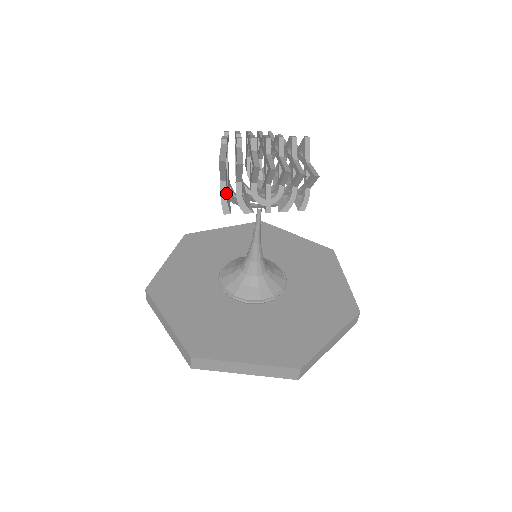
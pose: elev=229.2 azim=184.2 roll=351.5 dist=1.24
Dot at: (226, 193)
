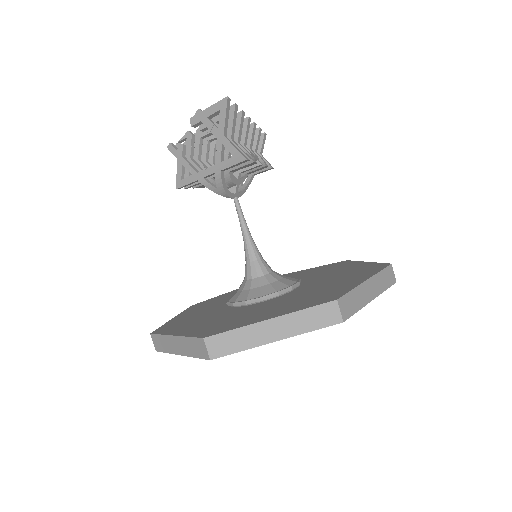
Dot at: (233, 147)
